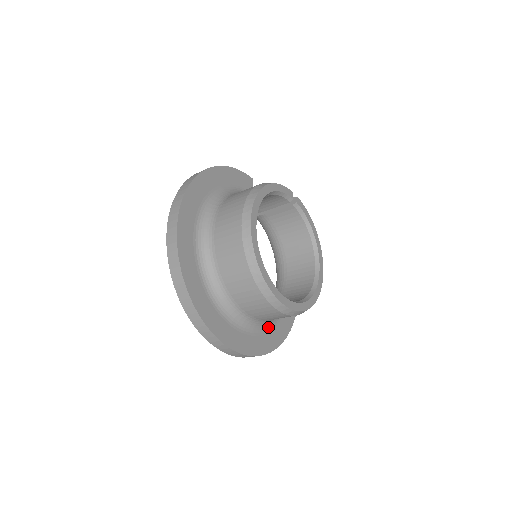
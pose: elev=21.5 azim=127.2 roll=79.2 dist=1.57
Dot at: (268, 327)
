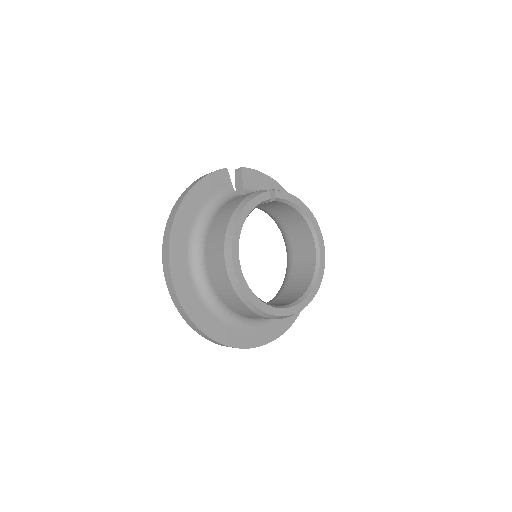
Dot at: occluded
